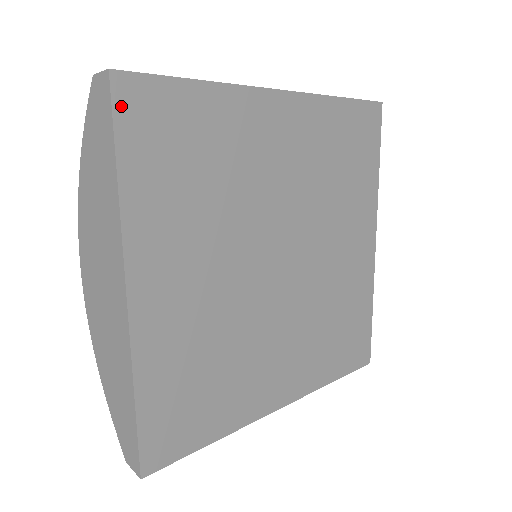
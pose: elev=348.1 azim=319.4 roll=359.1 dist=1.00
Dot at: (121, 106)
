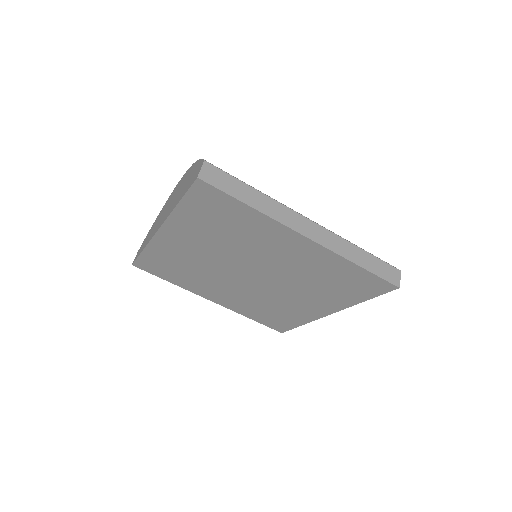
Dot at: (195, 189)
